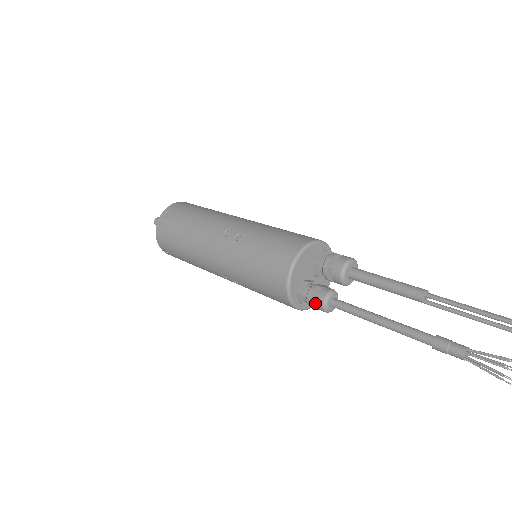
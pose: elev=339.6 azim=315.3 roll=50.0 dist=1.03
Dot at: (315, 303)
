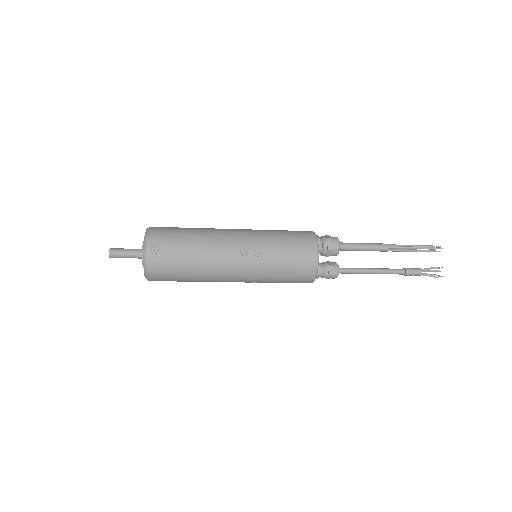
Dot at: (331, 277)
